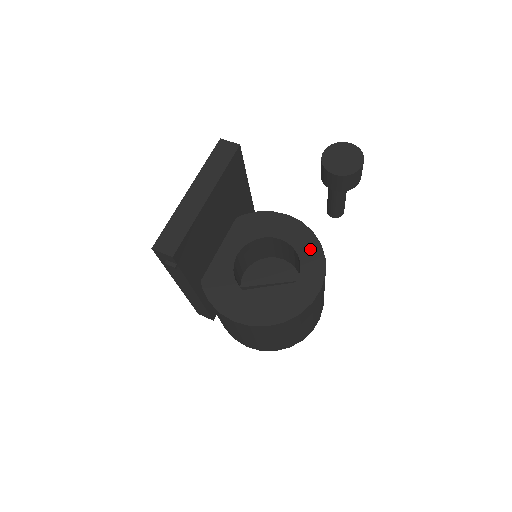
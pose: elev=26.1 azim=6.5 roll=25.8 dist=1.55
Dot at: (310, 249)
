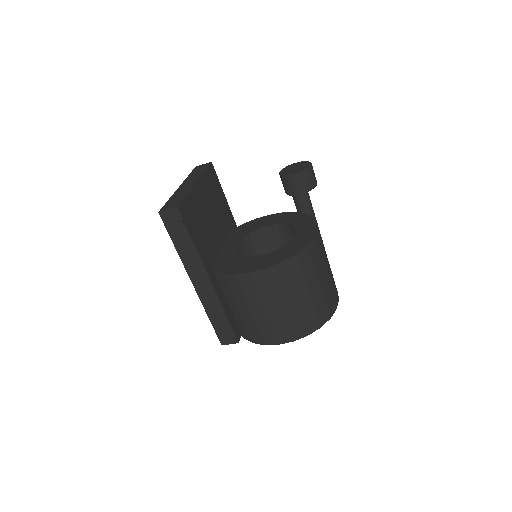
Dot at: (297, 218)
